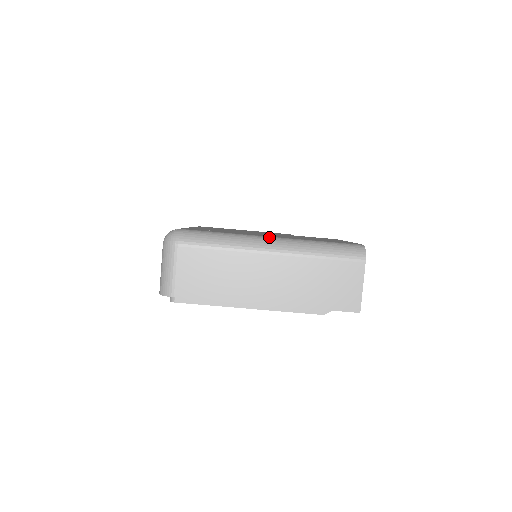
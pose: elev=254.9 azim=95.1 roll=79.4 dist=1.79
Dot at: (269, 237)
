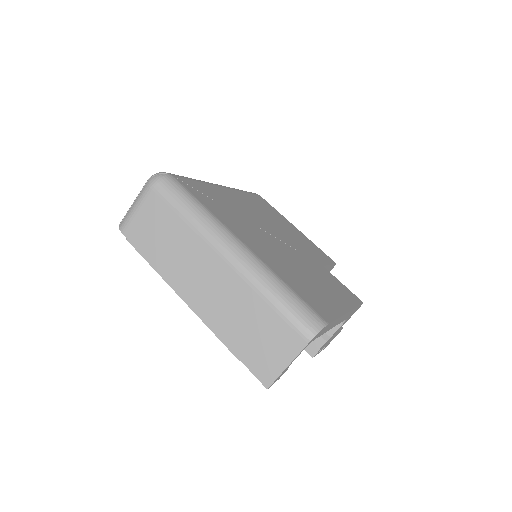
Dot at: (239, 242)
